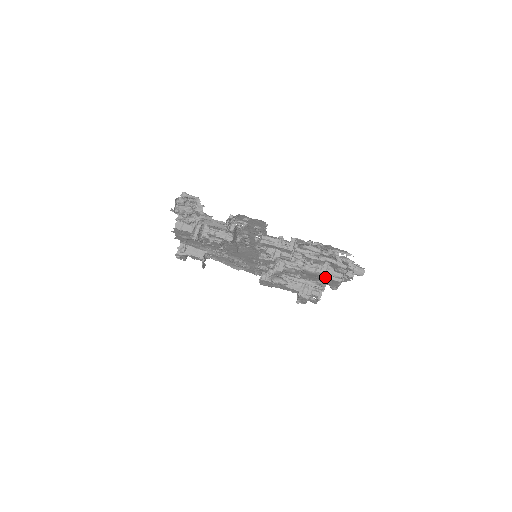
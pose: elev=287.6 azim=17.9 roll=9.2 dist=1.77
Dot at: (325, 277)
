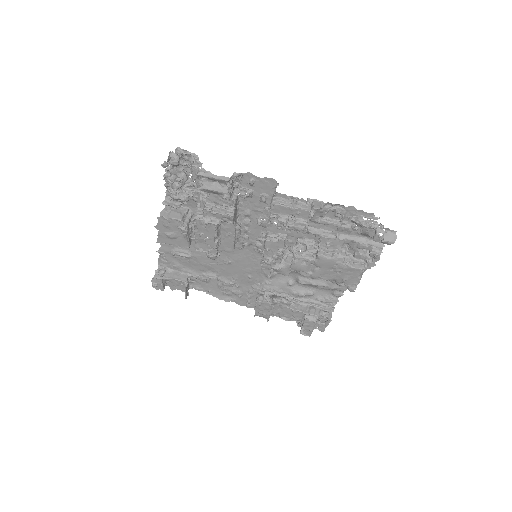
Dot at: (344, 265)
